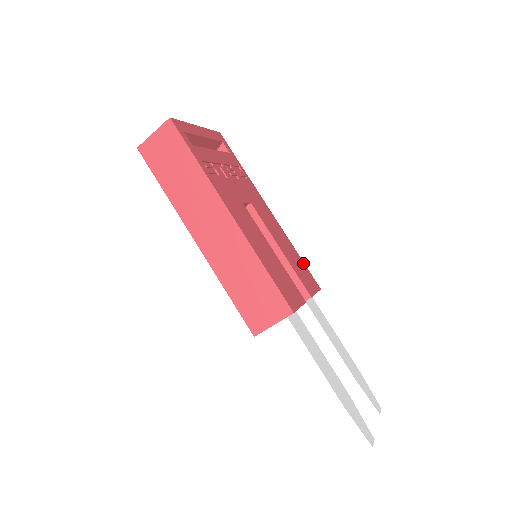
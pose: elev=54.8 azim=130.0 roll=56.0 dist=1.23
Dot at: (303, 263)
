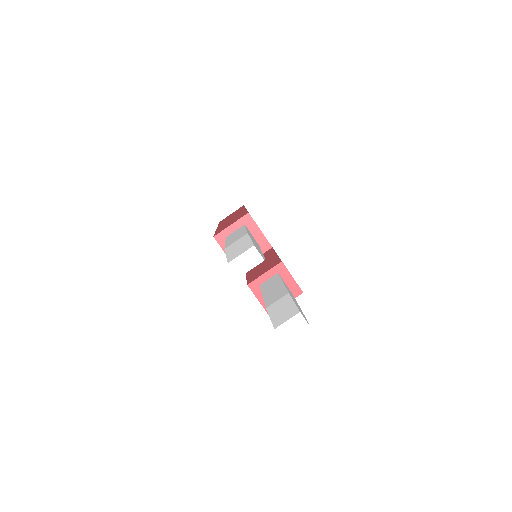
Dot at: occluded
